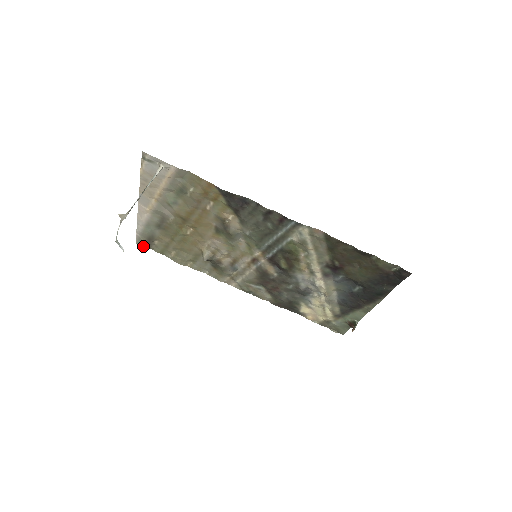
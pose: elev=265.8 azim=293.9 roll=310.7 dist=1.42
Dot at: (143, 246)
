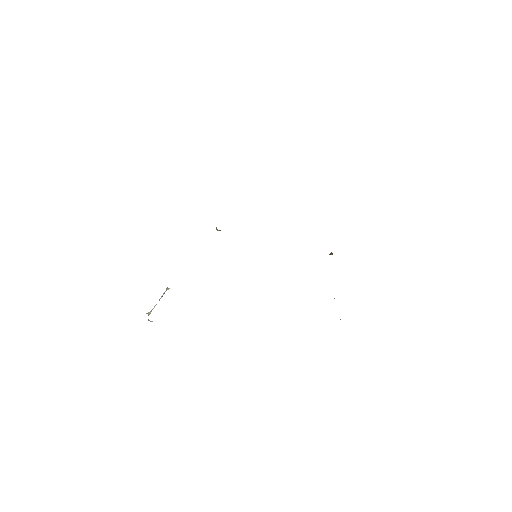
Dot at: occluded
